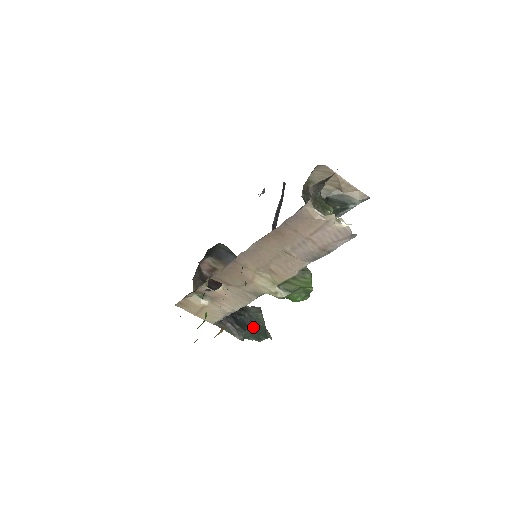
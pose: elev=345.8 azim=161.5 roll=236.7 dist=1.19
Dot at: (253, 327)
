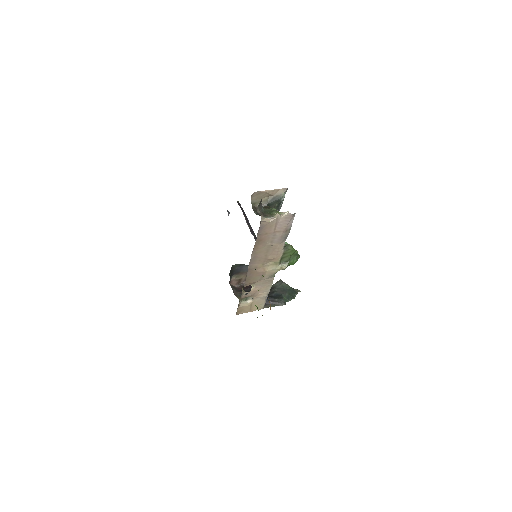
Dot at: (285, 293)
